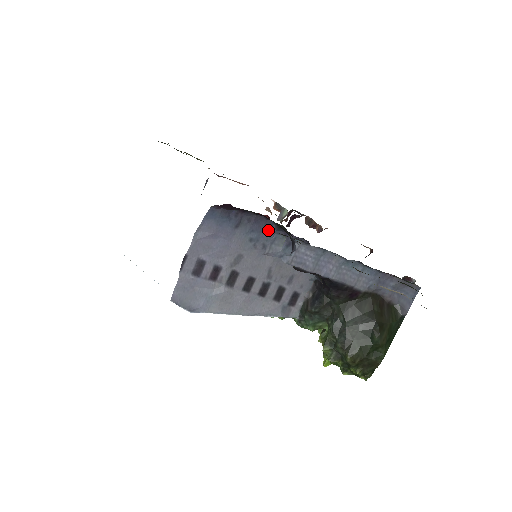
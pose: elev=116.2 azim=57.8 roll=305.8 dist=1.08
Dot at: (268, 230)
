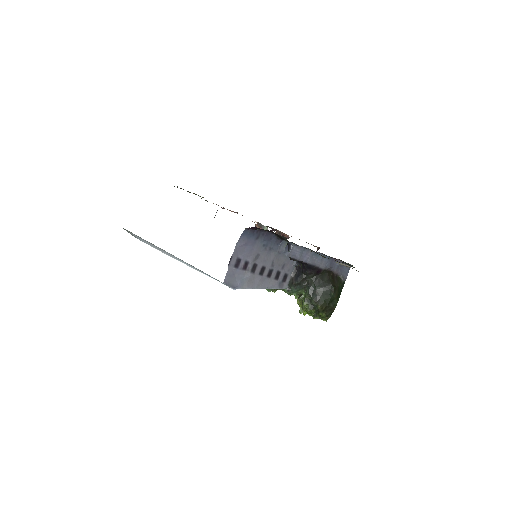
Dot at: (272, 239)
